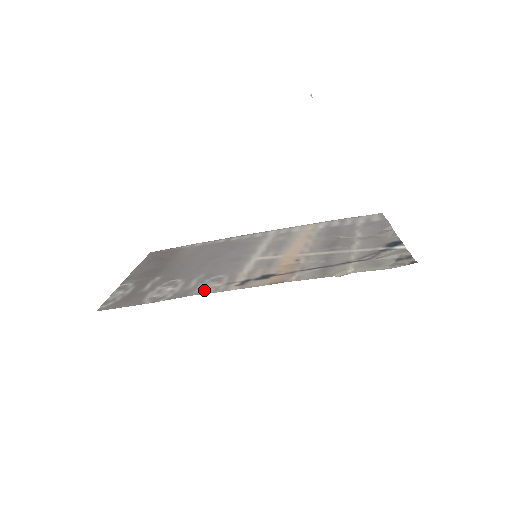
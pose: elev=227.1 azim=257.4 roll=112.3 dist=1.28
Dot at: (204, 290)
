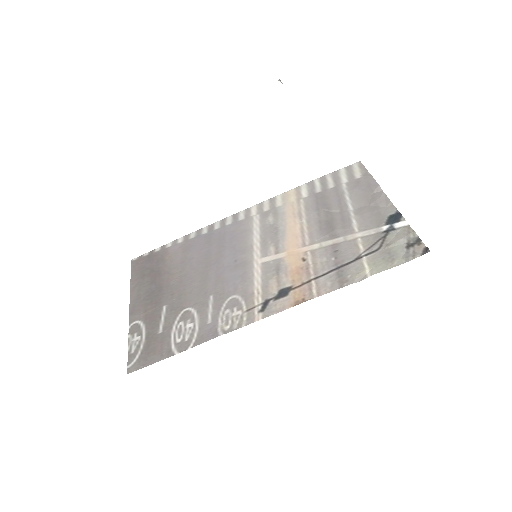
Dot at: (228, 324)
